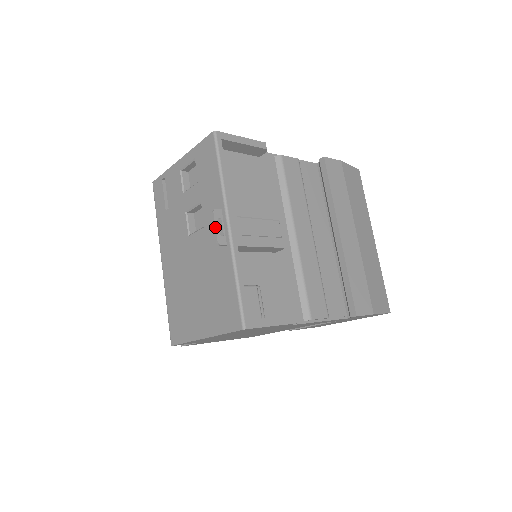
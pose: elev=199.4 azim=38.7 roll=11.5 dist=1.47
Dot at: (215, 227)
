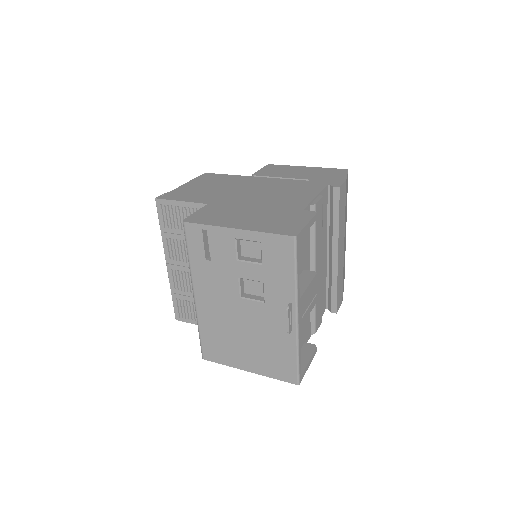
Dot at: (288, 322)
